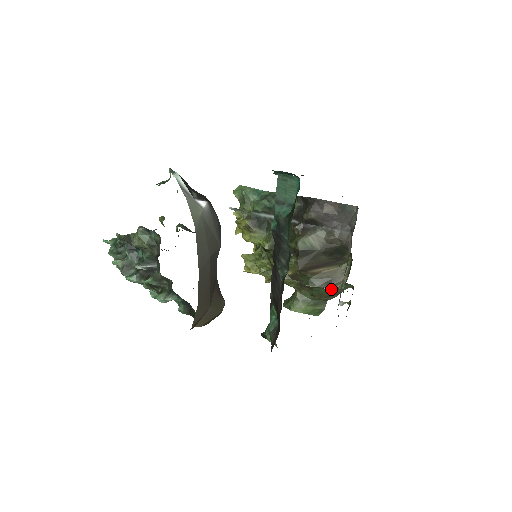
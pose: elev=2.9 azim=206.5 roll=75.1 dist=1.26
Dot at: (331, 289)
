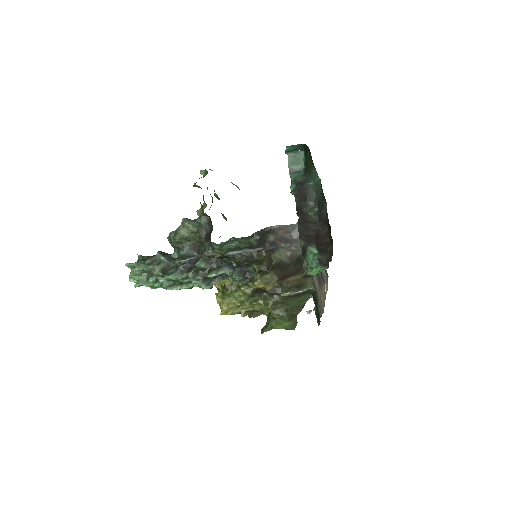
Dot at: (298, 301)
